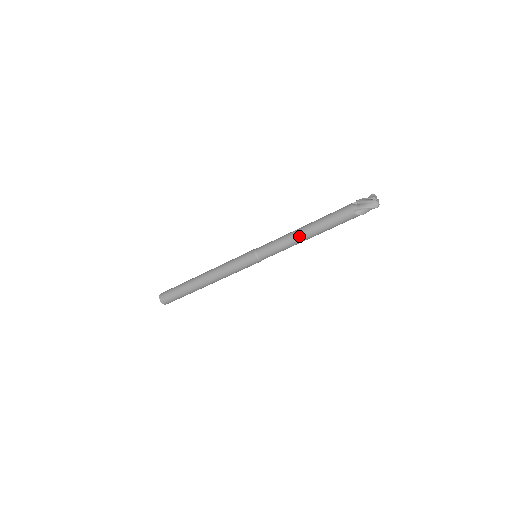
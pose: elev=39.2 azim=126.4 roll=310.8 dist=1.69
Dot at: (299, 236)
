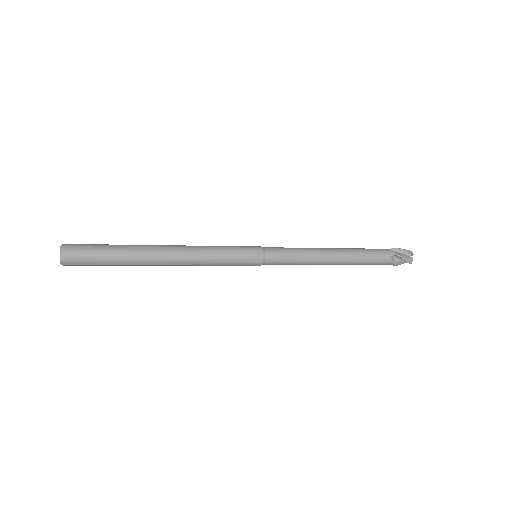
Dot at: (327, 254)
